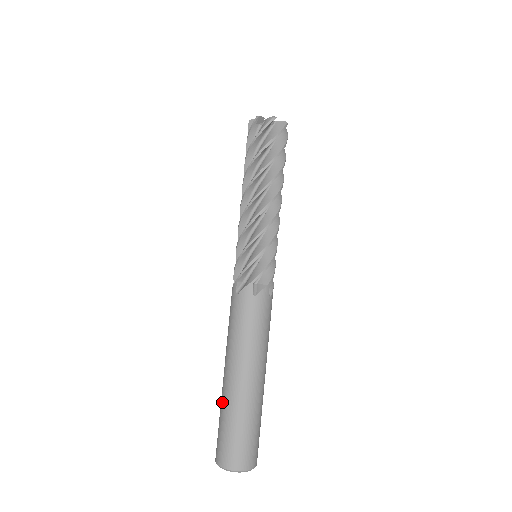
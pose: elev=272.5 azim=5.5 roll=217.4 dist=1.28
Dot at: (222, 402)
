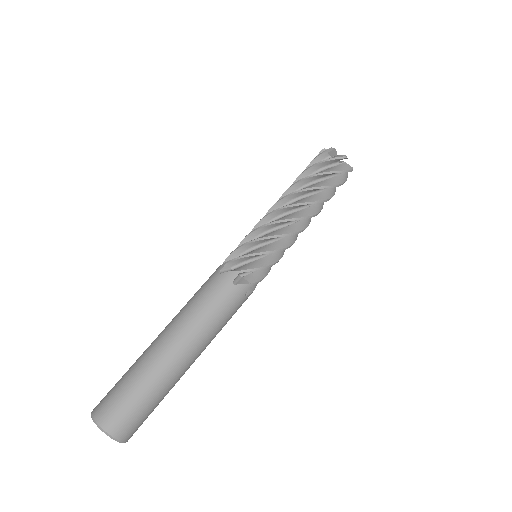
Dot at: (148, 370)
